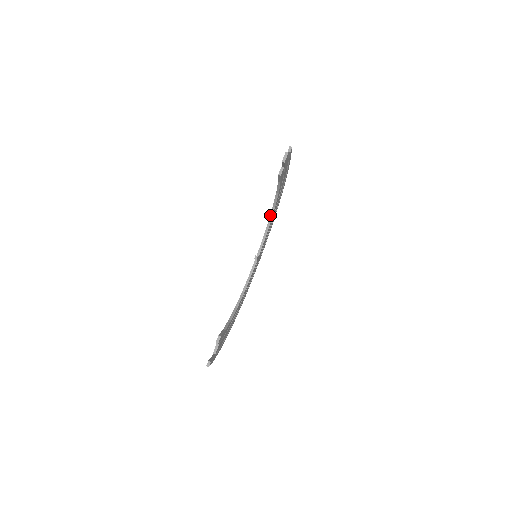
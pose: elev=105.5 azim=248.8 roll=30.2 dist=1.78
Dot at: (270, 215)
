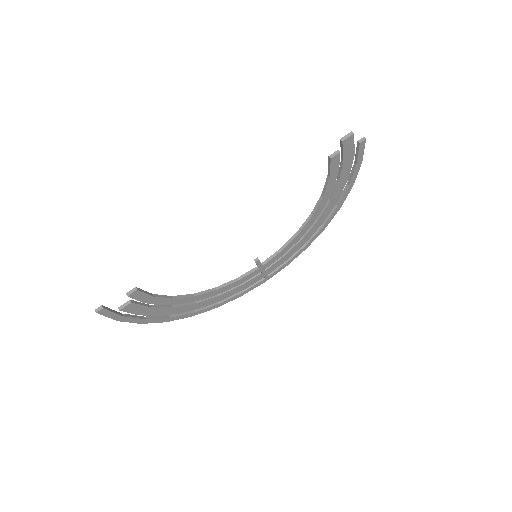
Dot at: (303, 224)
